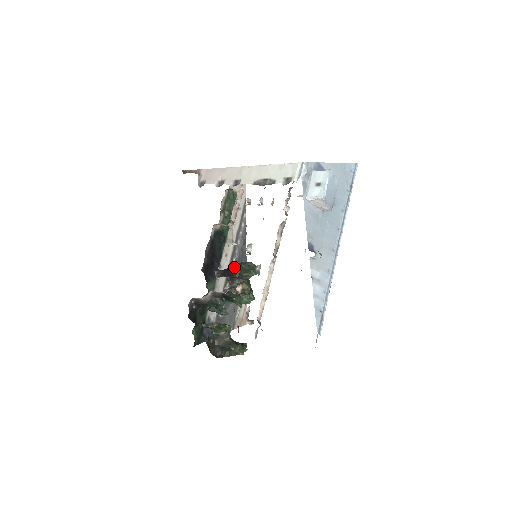
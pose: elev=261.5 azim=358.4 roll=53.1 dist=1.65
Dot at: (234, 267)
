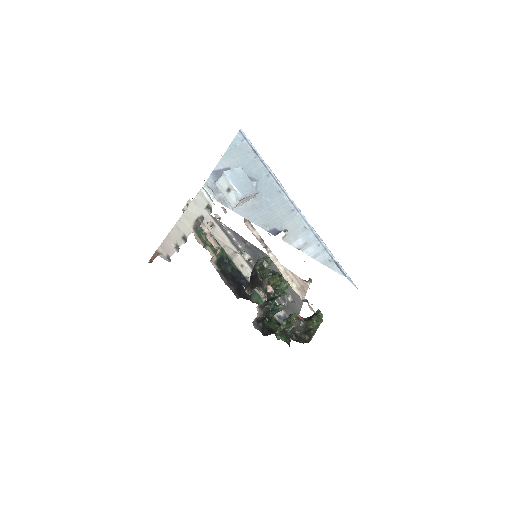
Dot at: (253, 275)
